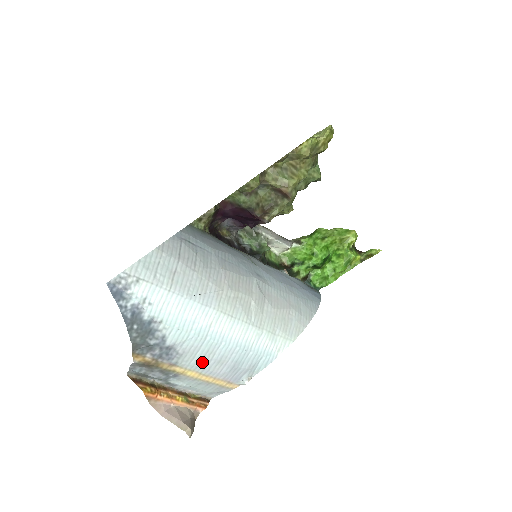
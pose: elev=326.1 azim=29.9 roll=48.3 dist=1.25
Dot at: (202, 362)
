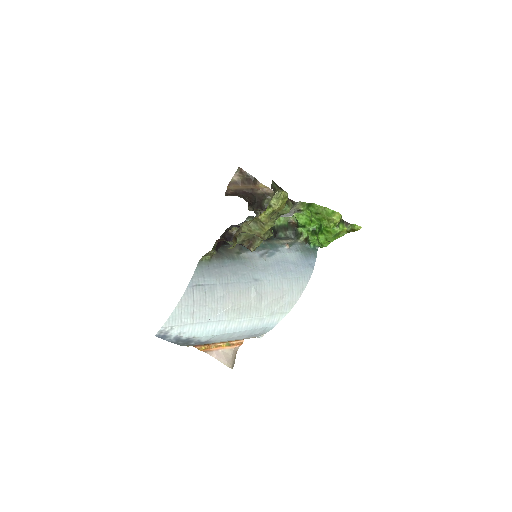
Dot at: (228, 339)
